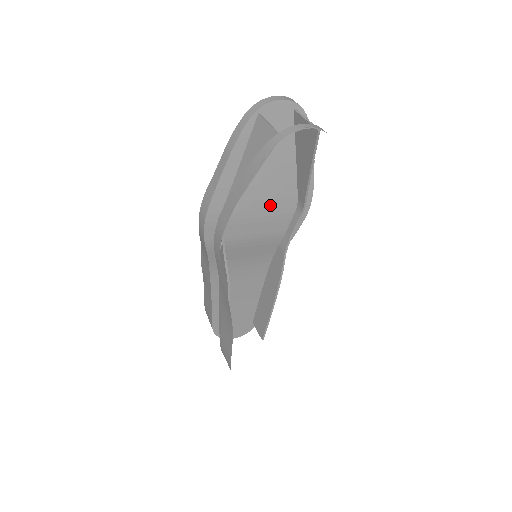
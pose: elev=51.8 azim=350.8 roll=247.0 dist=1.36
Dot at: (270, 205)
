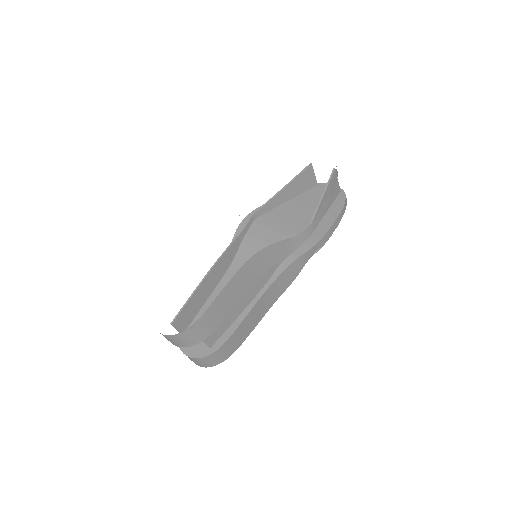
Dot at: (290, 228)
